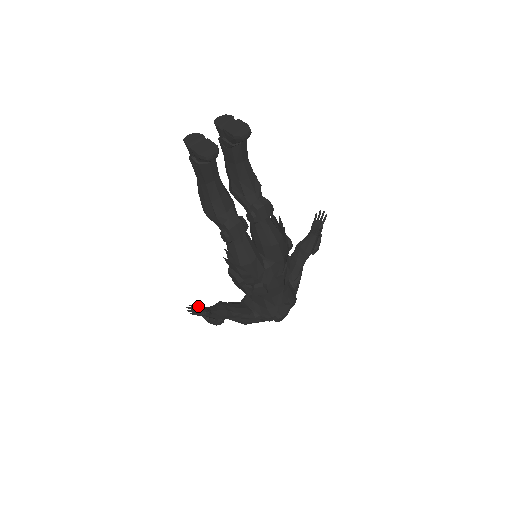
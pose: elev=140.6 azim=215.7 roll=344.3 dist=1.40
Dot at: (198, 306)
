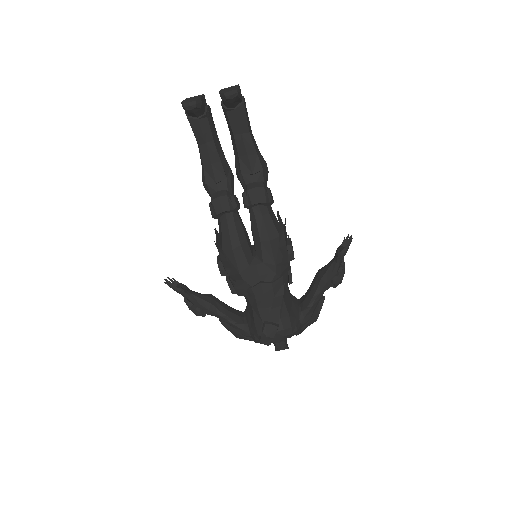
Dot at: (181, 283)
